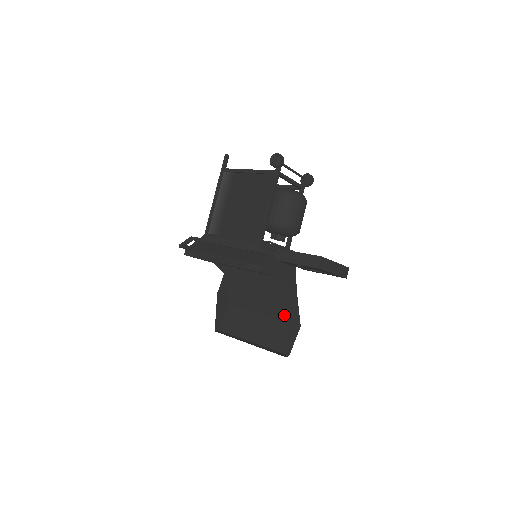
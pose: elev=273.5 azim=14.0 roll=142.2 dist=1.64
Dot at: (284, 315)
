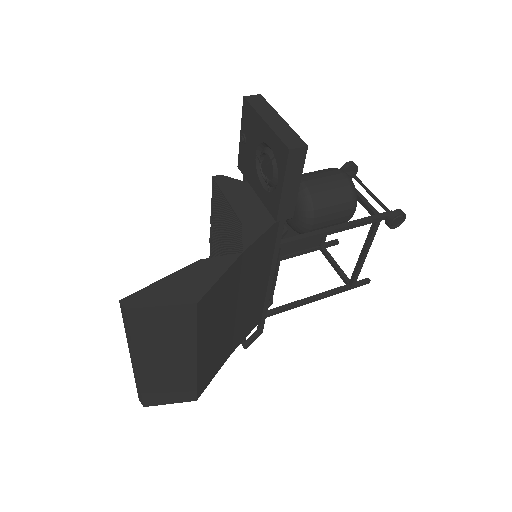
Dot at: (206, 317)
